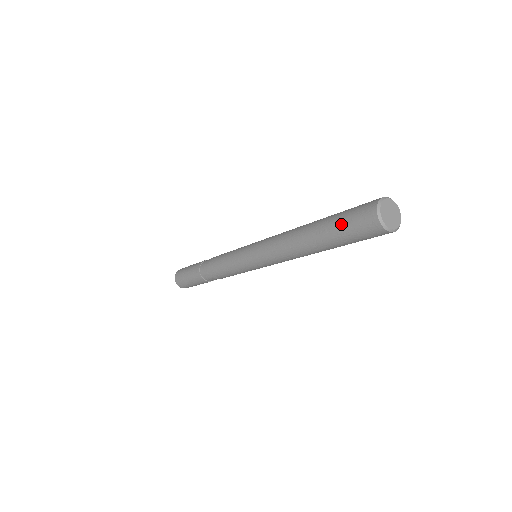
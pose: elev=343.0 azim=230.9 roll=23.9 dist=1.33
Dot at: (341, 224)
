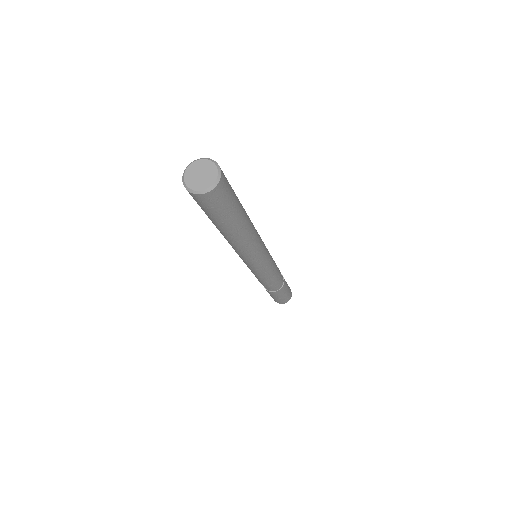
Dot at: occluded
